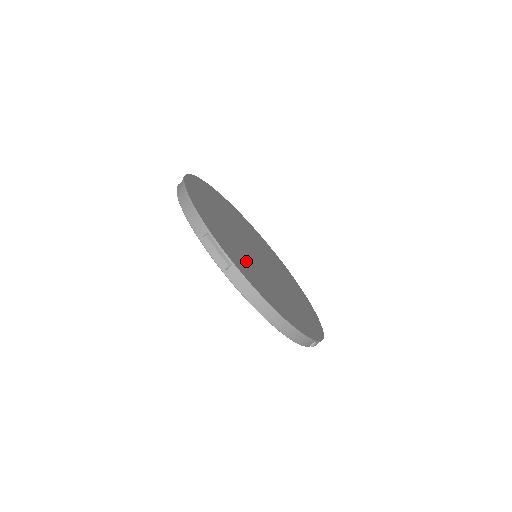
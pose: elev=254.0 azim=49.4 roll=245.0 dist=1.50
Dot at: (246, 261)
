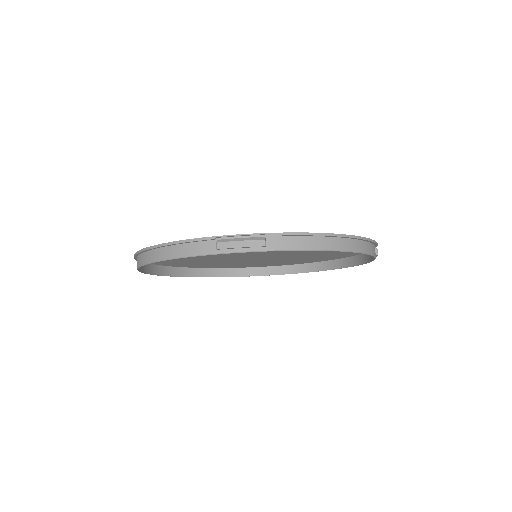
Dot at: occluded
